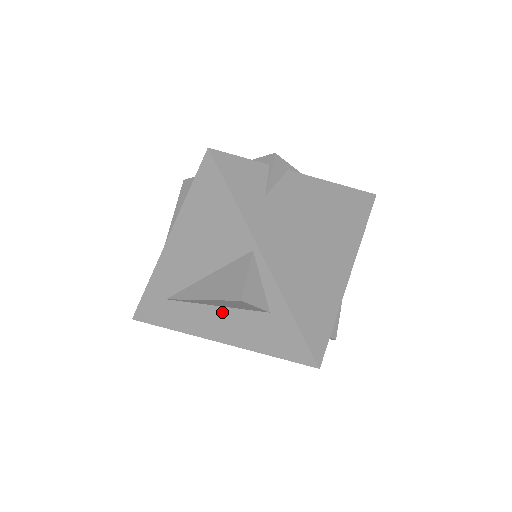
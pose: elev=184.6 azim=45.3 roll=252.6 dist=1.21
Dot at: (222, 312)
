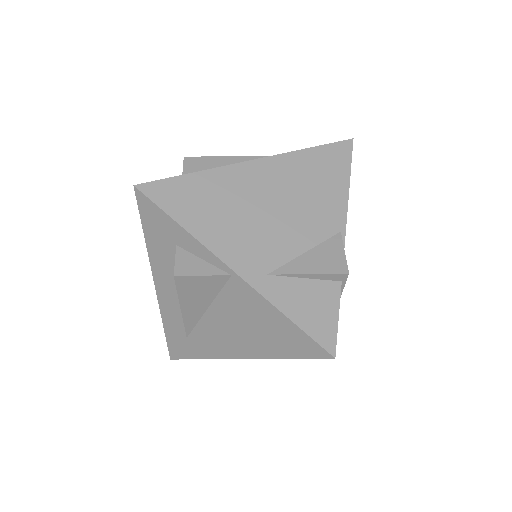
Dot at: occluded
